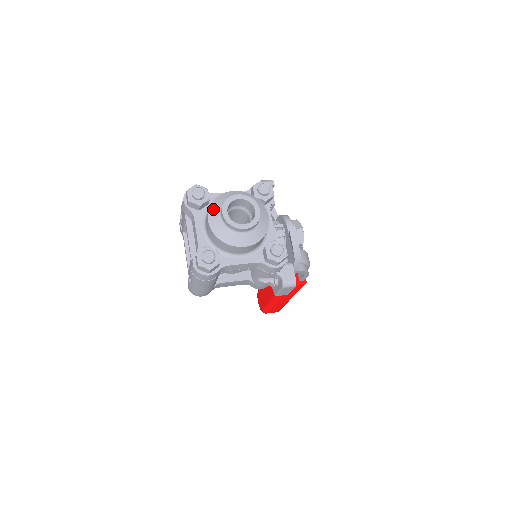
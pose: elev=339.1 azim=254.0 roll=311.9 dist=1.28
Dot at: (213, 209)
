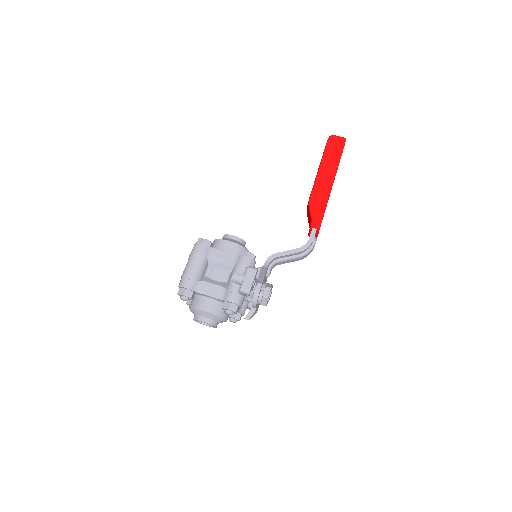
Dot at: (191, 311)
